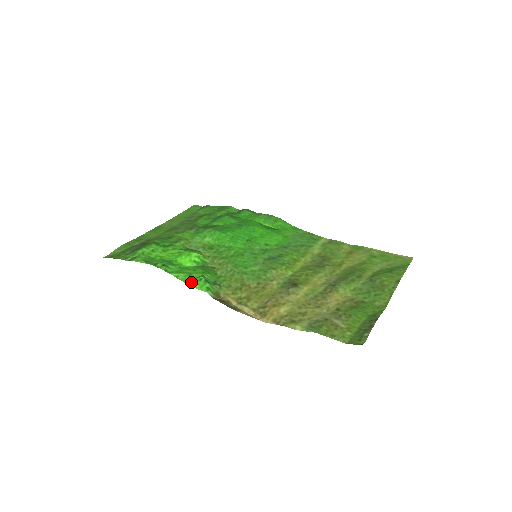
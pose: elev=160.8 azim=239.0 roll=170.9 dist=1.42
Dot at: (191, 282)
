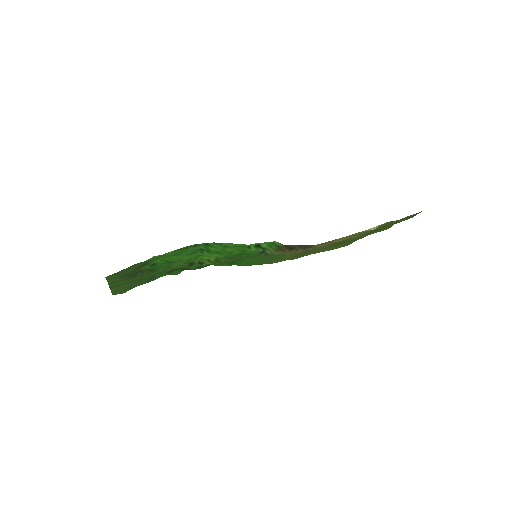
Dot at: (249, 245)
